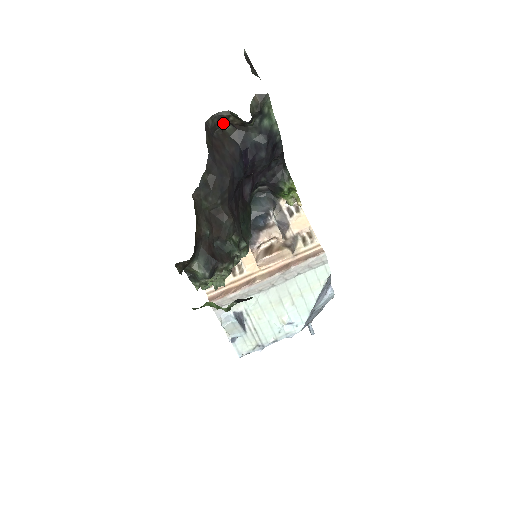
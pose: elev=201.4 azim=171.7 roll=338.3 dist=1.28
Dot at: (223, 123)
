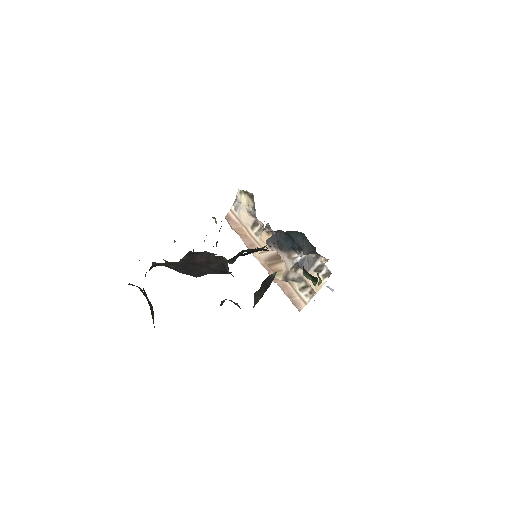
Dot at: occluded
